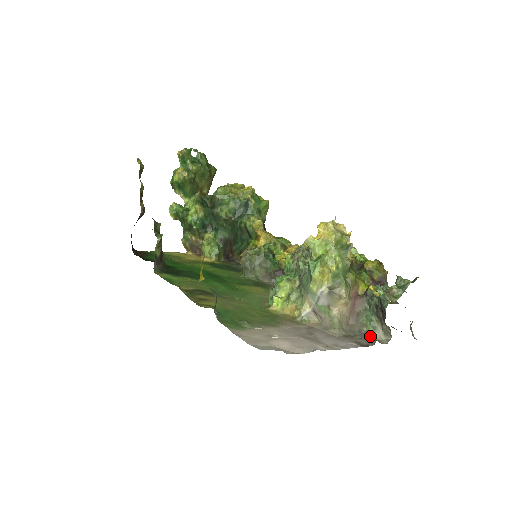
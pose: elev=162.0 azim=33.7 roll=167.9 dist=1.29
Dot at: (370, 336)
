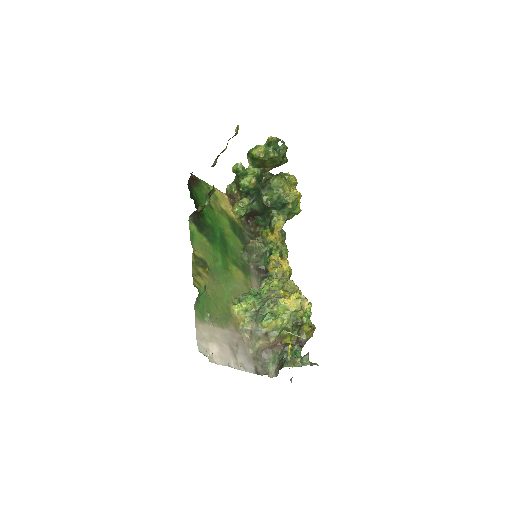
Dot at: (267, 367)
